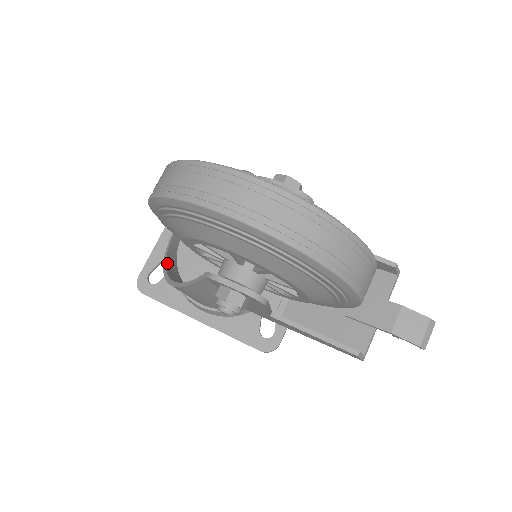
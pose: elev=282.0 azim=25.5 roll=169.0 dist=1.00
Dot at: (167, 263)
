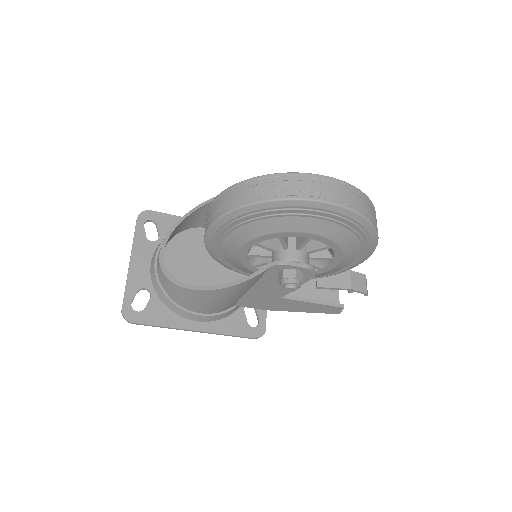
Dot at: (176, 281)
